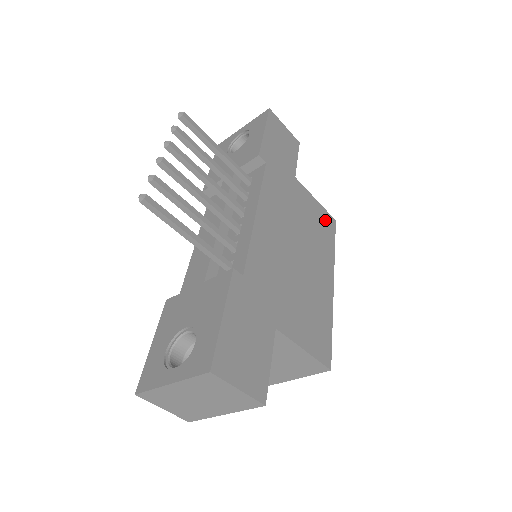
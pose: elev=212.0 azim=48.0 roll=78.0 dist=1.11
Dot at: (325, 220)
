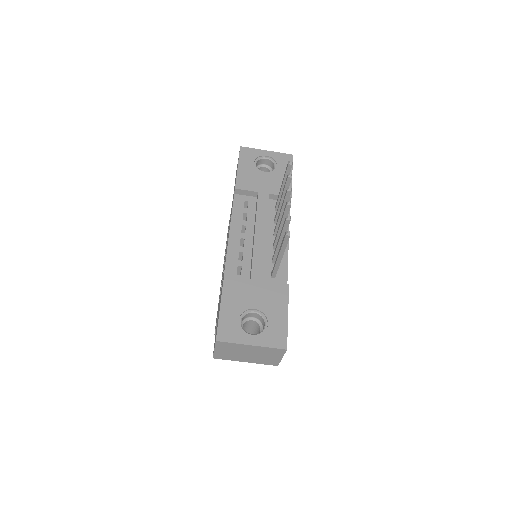
Dot at: occluded
